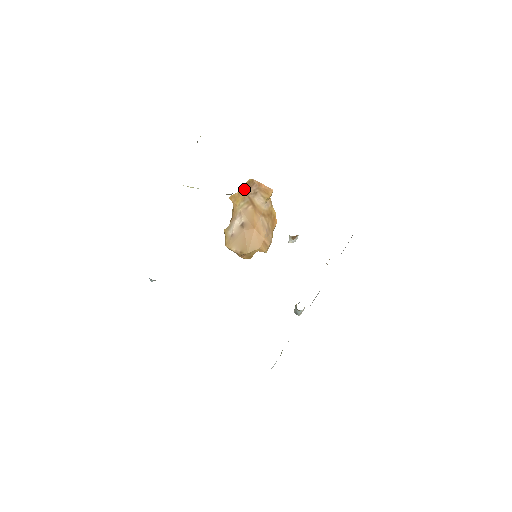
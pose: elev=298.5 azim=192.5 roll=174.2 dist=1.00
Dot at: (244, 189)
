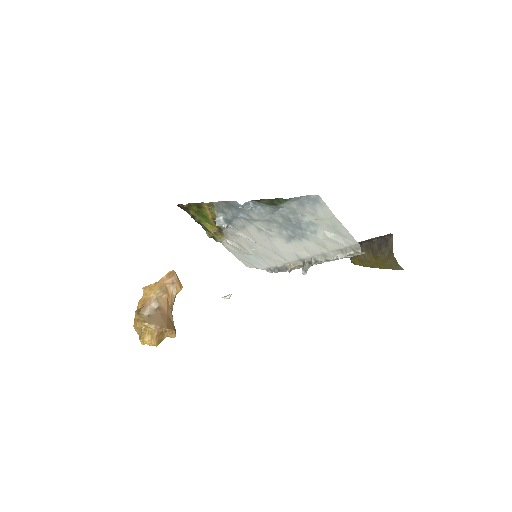
Dot at: (163, 279)
